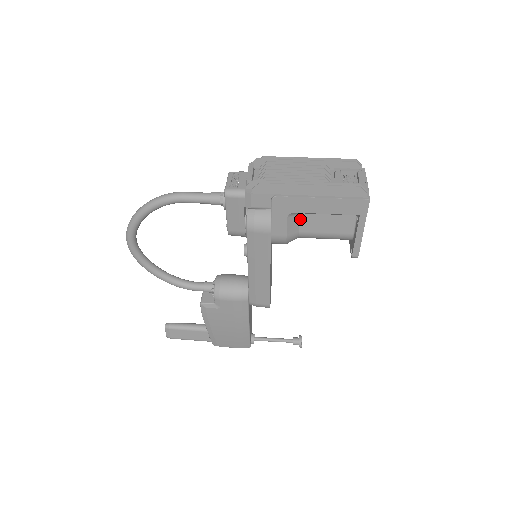
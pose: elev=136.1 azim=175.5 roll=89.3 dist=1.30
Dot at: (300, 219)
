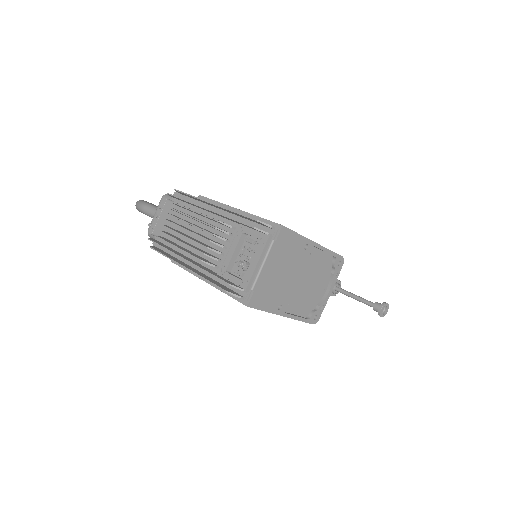
Dot at: occluded
